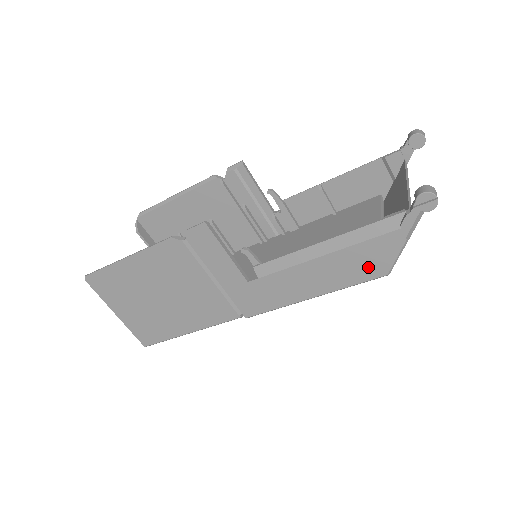
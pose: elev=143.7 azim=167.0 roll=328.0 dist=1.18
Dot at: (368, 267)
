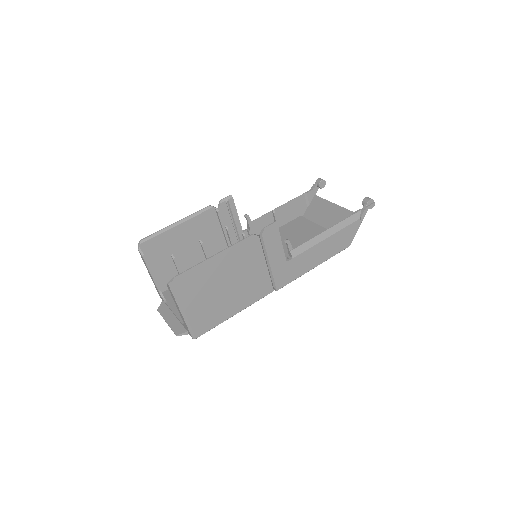
Dot at: (344, 242)
